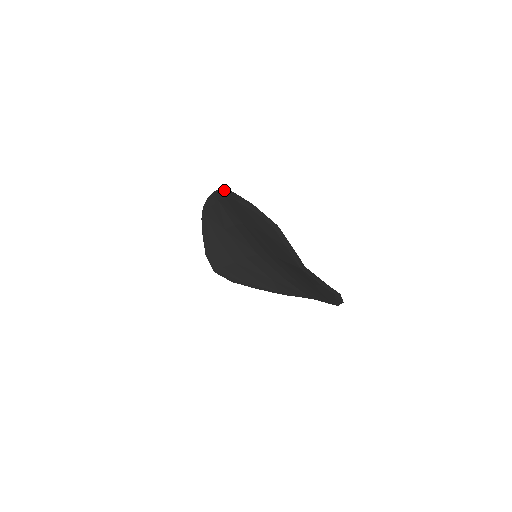
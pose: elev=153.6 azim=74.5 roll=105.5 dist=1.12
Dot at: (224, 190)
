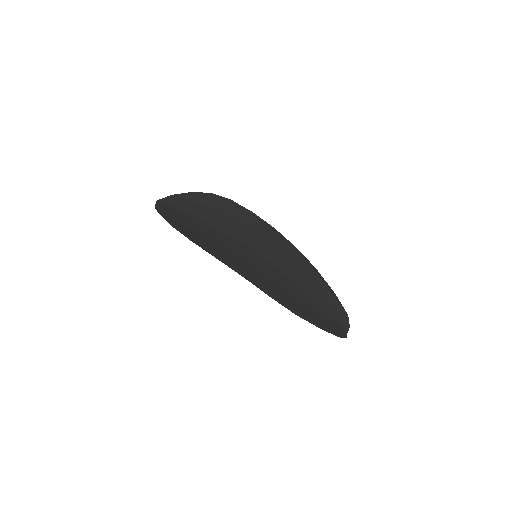
Dot at: occluded
